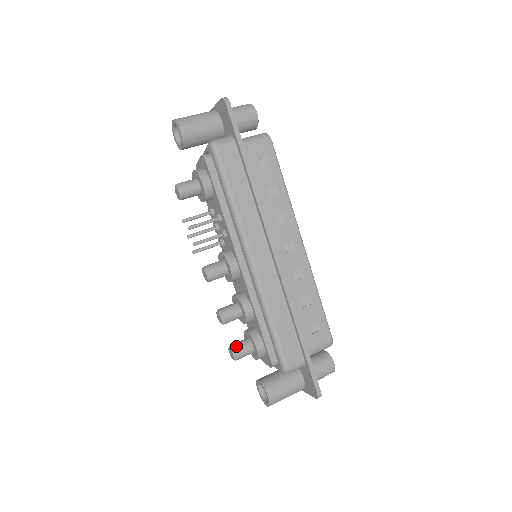
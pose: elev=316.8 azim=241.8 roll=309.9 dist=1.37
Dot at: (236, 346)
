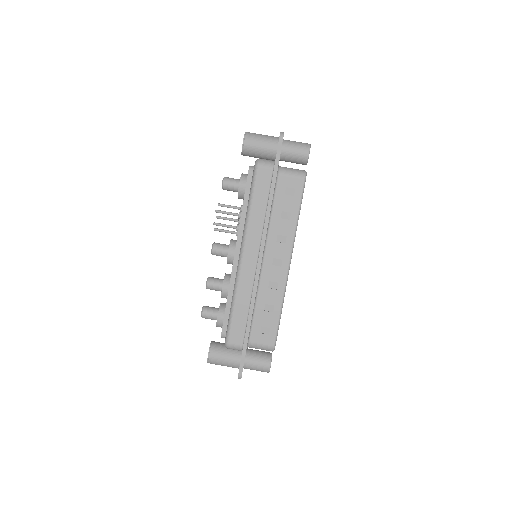
Dot at: (207, 308)
